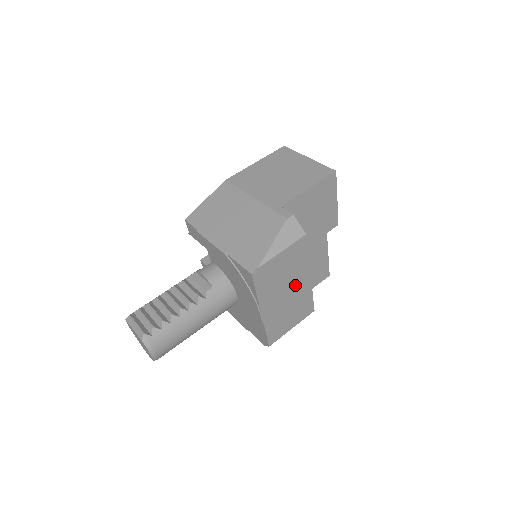
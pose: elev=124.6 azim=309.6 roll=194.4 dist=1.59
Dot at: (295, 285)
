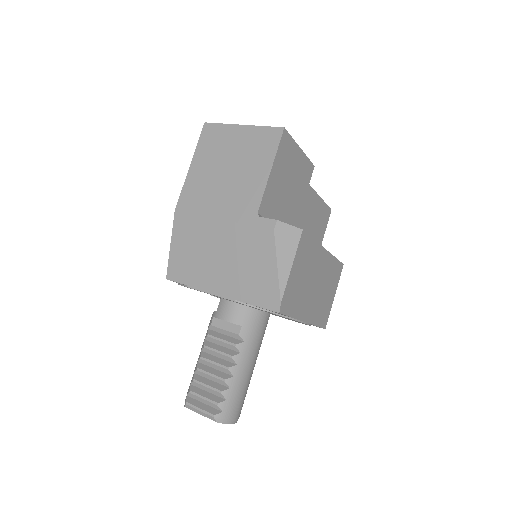
Dot at: (318, 271)
